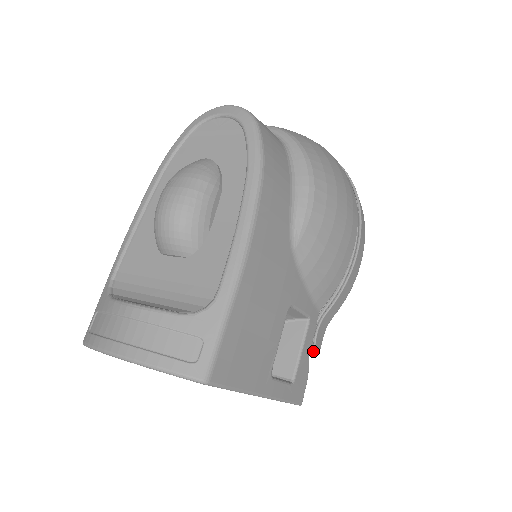
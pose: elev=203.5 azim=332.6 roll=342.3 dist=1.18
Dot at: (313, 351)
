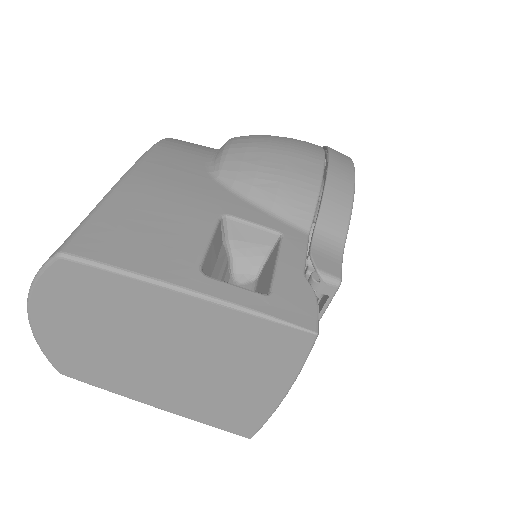
Dot at: (316, 272)
